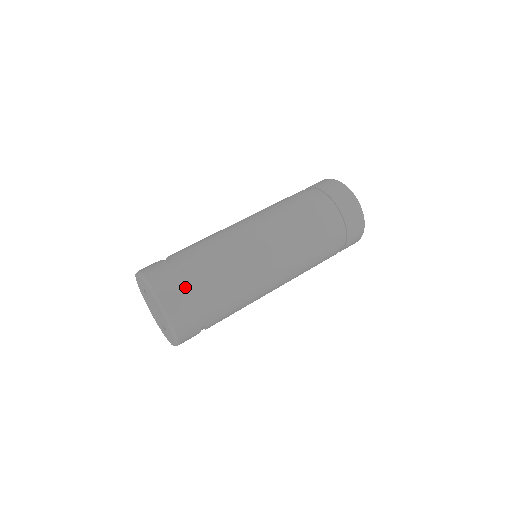
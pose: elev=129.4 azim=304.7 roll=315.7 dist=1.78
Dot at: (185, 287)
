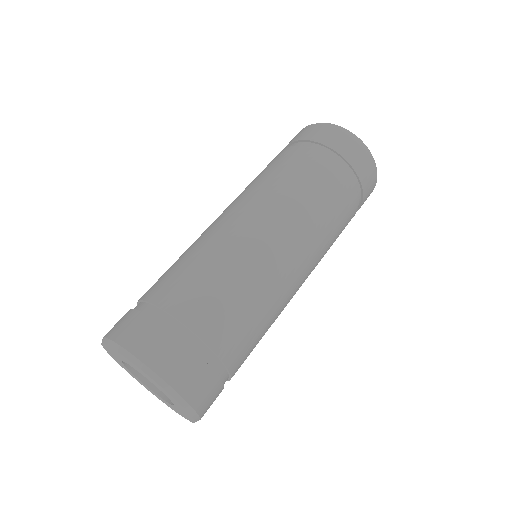
Dot at: (155, 317)
